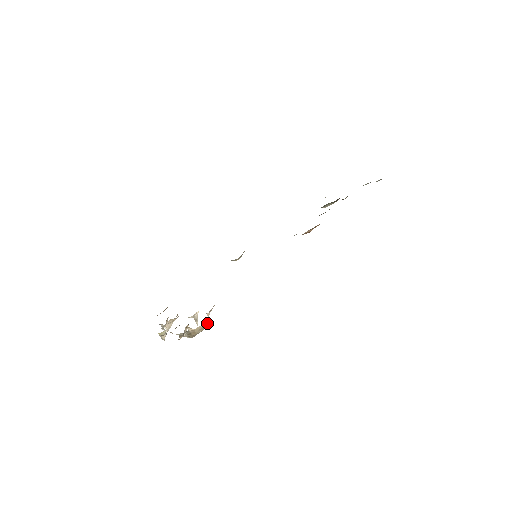
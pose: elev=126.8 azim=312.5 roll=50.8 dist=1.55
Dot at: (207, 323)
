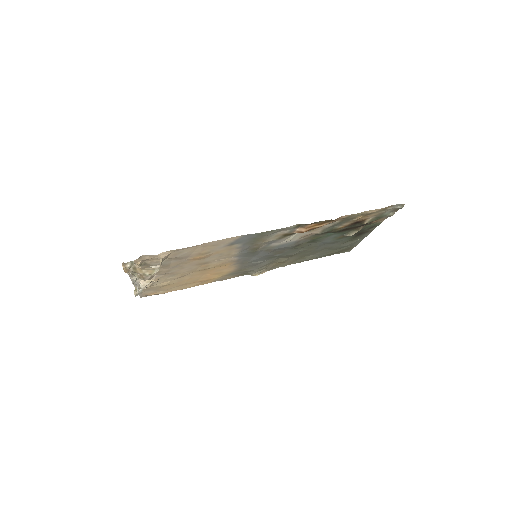
Dot at: (158, 269)
